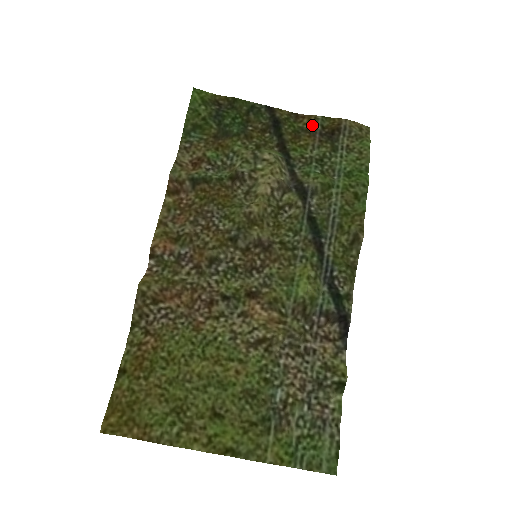
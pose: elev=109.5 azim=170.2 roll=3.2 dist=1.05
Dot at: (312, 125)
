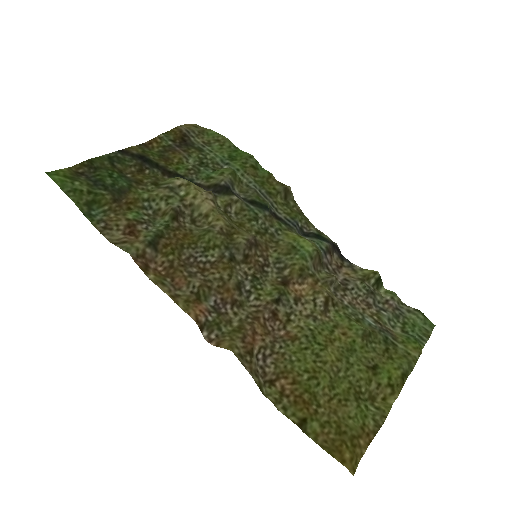
Dot at: (164, 144)
